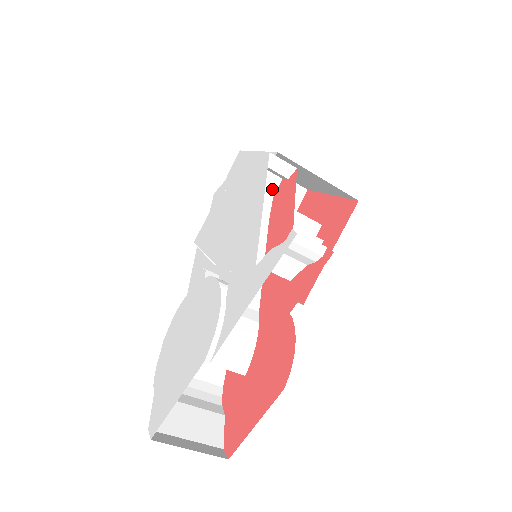
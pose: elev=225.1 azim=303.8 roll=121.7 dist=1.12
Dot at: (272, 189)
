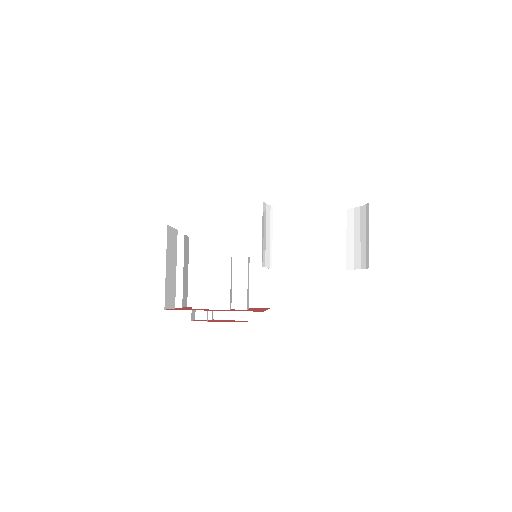
Dot at: occluded
